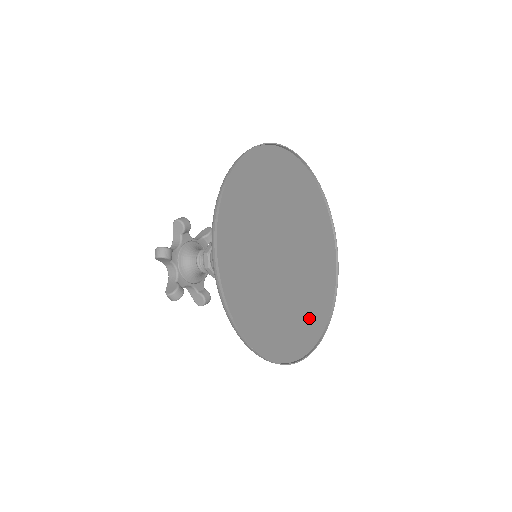
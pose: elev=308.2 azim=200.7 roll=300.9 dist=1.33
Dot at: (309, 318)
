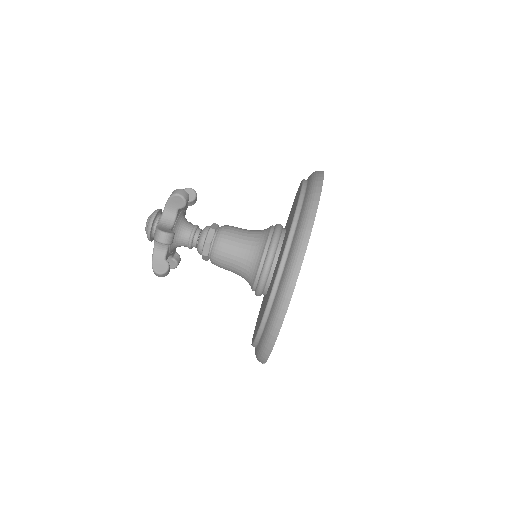
Dot at: occluded
